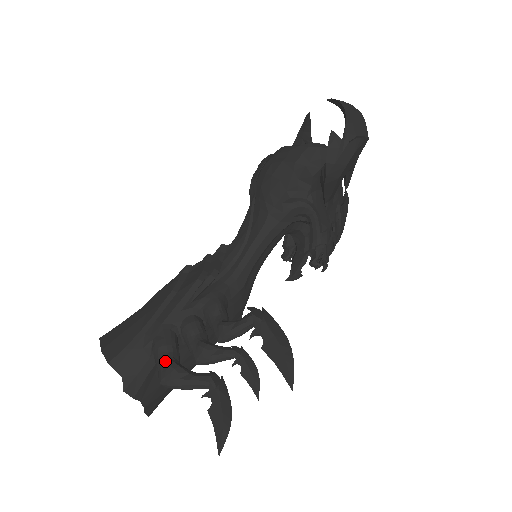
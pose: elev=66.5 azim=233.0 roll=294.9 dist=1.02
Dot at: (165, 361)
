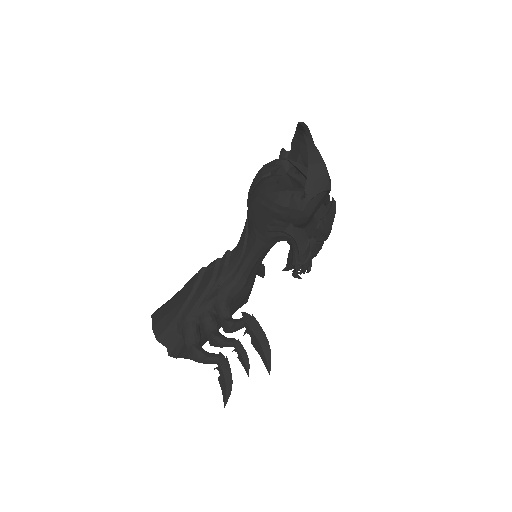
Dot at: (189, 345)
